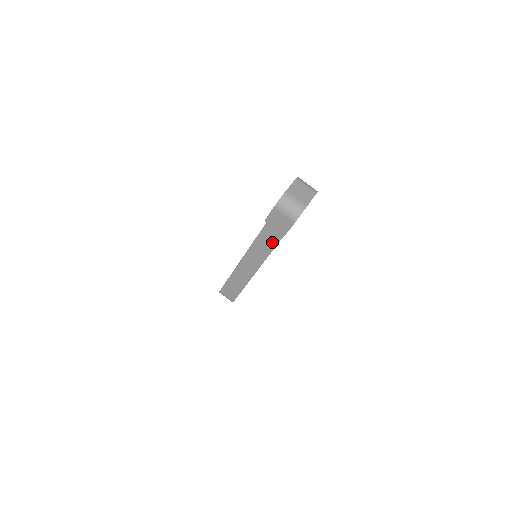
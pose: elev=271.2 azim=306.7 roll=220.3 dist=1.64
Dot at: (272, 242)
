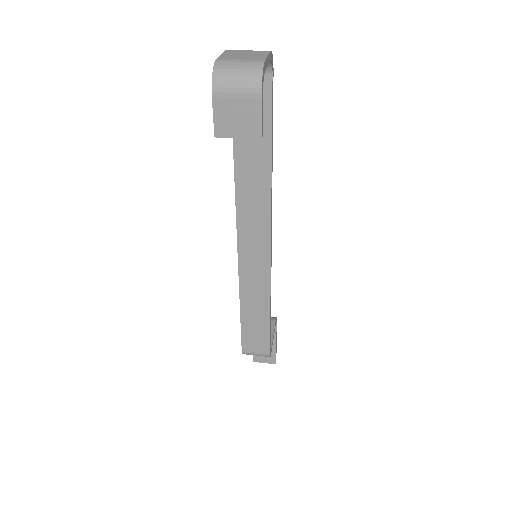
Dot at: (262, 208)
